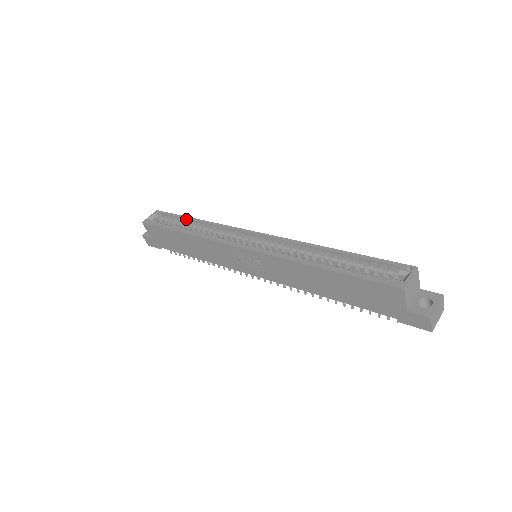
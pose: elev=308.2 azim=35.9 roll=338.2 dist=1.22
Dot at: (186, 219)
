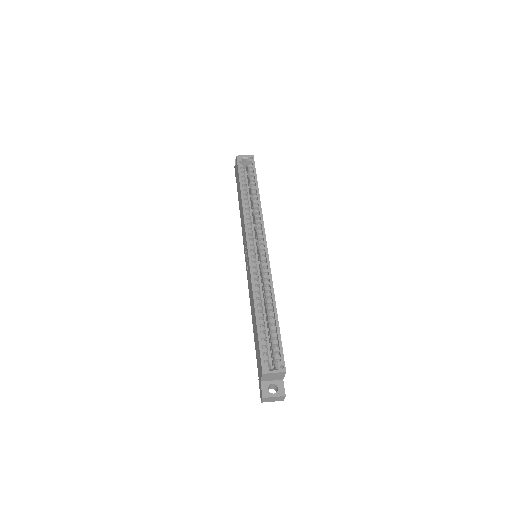
Dot at: (256, 185)
